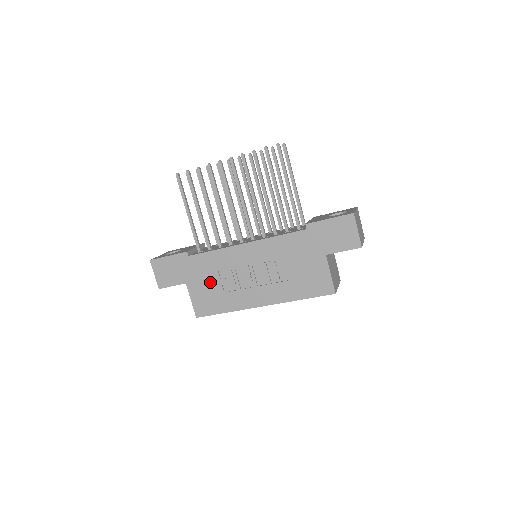
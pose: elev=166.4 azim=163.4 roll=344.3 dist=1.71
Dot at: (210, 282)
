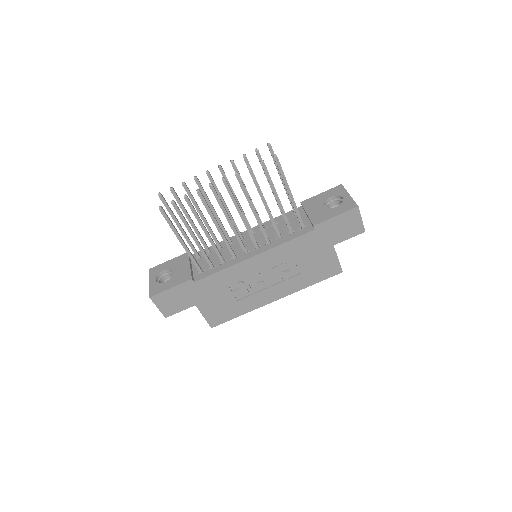
Dot at: (221, 297)
